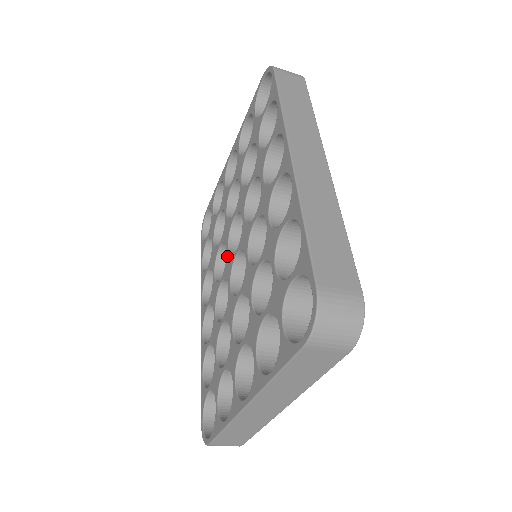
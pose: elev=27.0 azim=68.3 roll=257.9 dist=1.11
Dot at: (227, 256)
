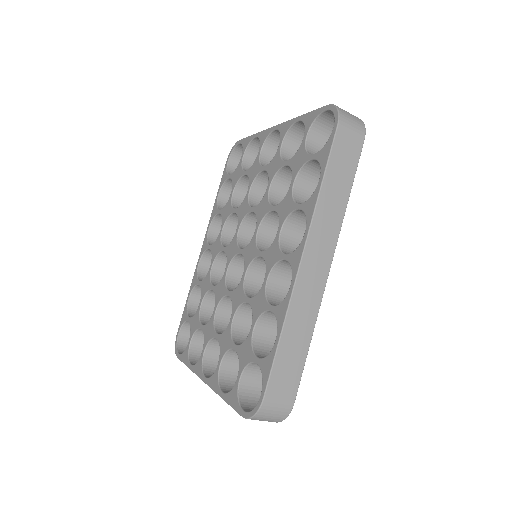
Dot at: (234, 238)
